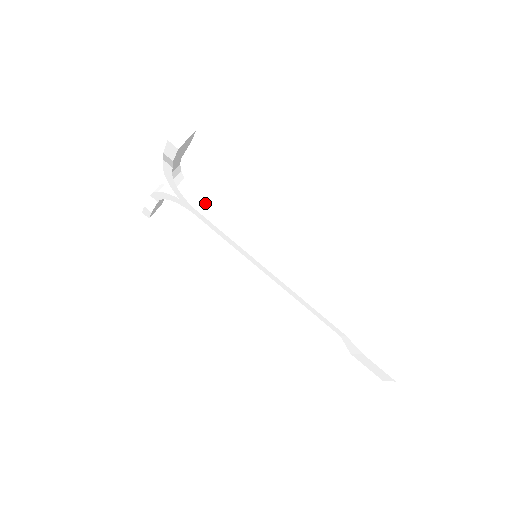
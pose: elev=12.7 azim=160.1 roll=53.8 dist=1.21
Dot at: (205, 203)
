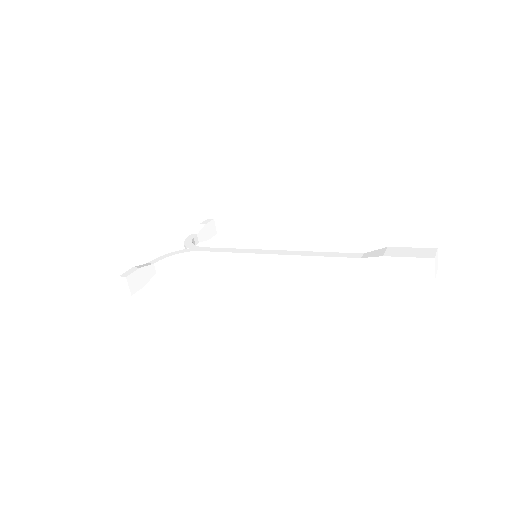
Dot at: (200, 251)
